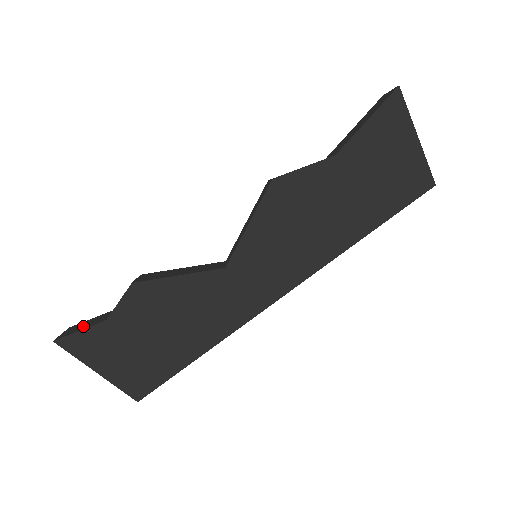
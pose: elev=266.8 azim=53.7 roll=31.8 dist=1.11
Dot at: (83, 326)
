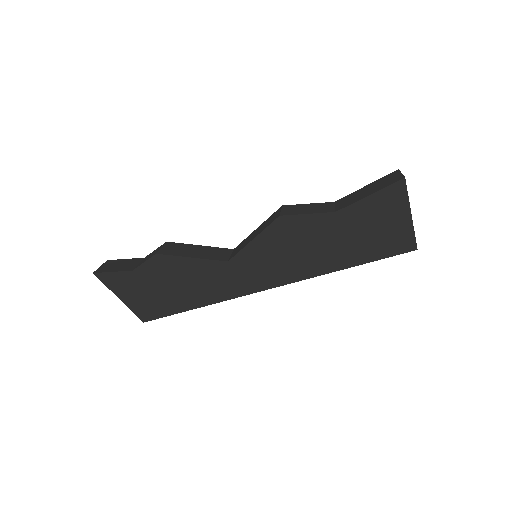
Dot at: (116, 267)
